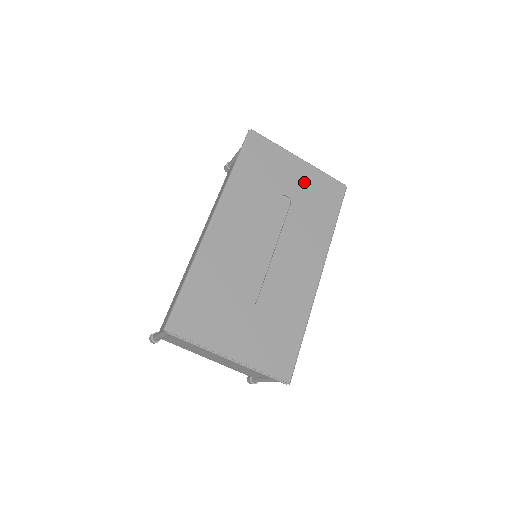
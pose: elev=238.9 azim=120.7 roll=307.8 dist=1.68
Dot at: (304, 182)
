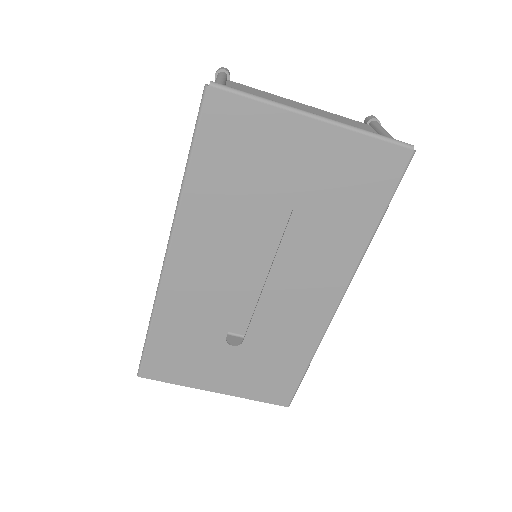
Dot at: (321, 165)
